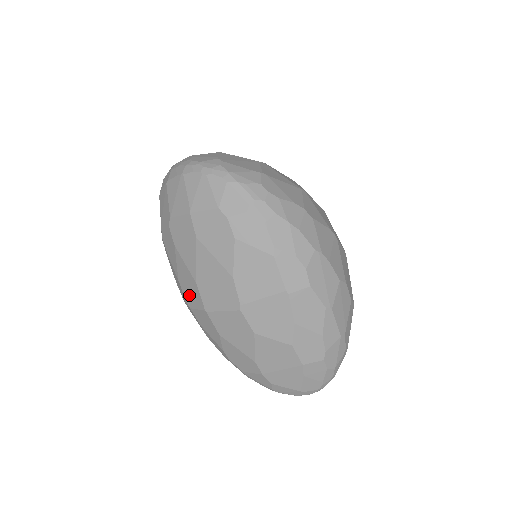
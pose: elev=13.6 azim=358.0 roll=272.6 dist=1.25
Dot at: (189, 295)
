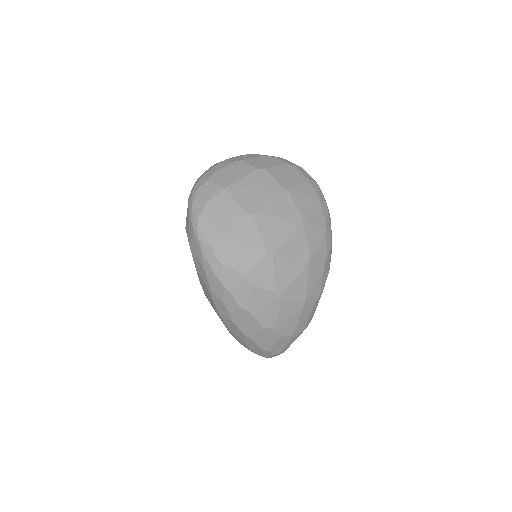
Dot at: occluded
